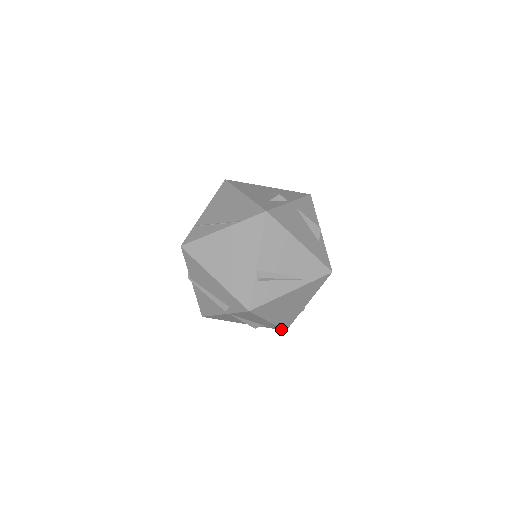
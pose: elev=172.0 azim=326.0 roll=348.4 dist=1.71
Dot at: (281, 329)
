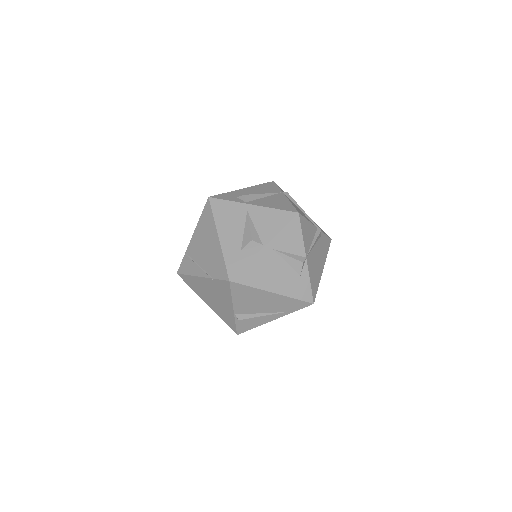
Dot at: occluded
